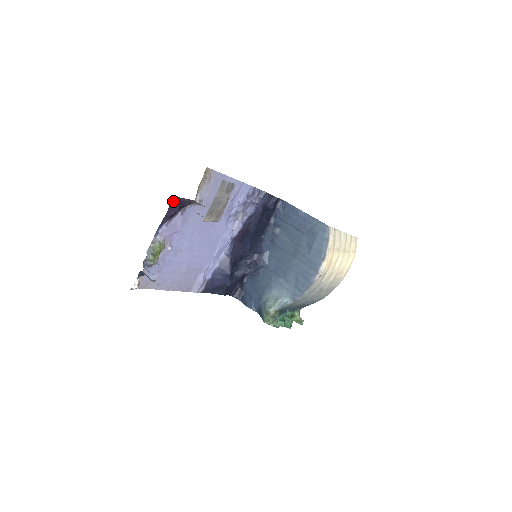
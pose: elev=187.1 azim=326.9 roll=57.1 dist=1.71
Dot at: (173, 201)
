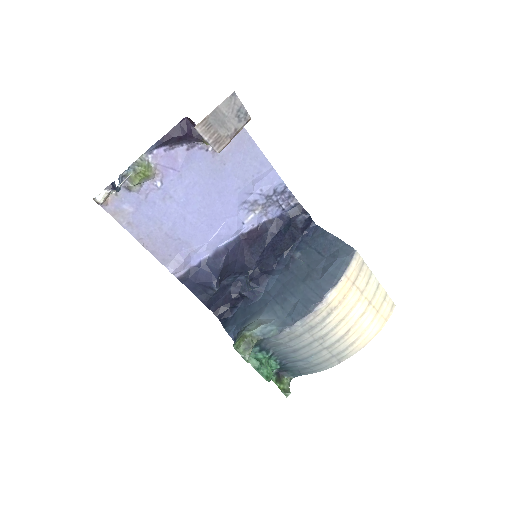
Dot at: (182, 123)
